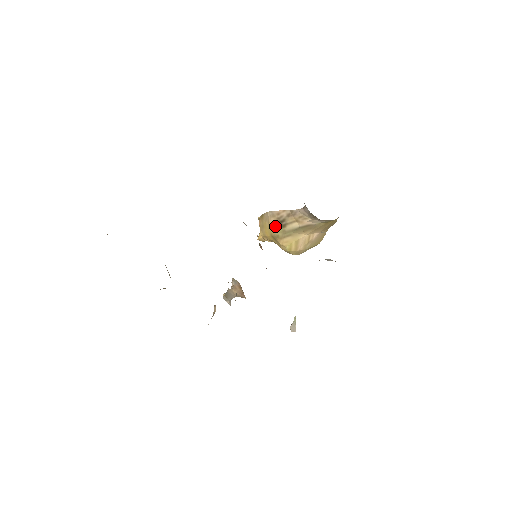
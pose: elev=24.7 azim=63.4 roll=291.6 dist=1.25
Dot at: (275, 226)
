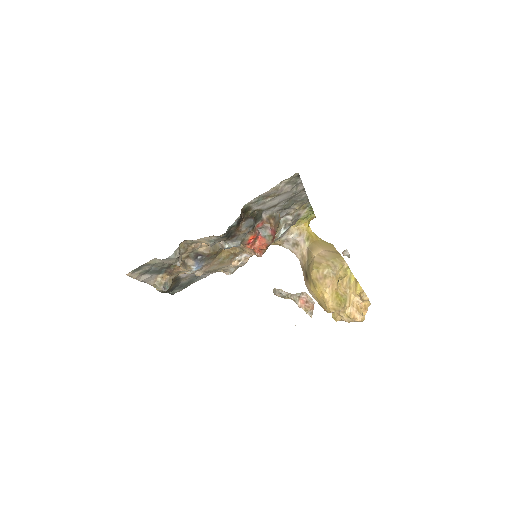
Dot at: (309, 282)
